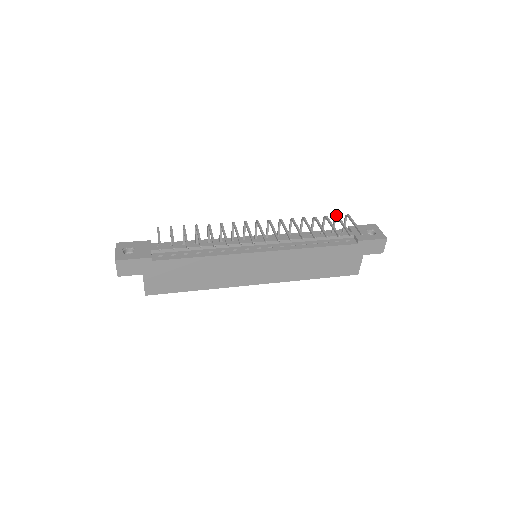
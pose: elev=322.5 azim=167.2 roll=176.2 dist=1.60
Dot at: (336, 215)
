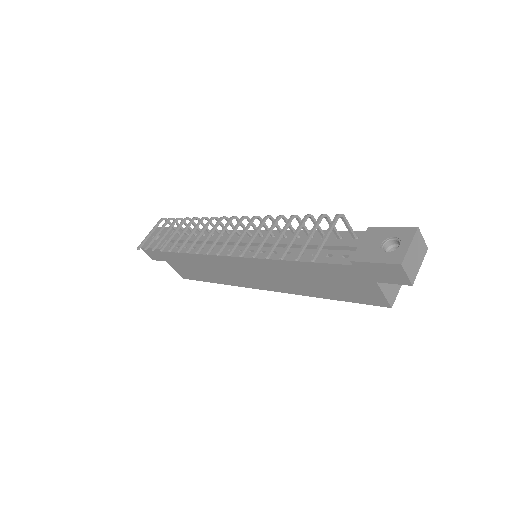
Dot at: occluded
